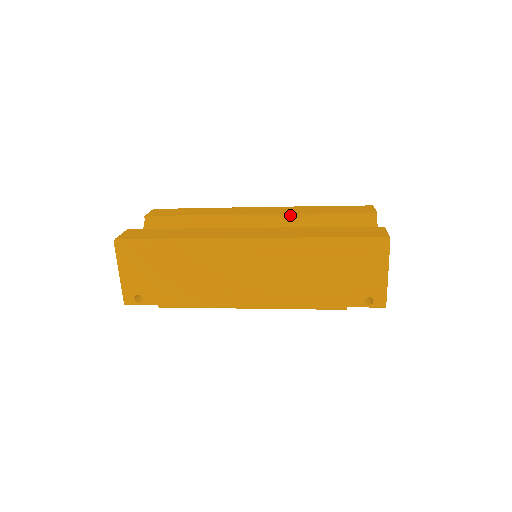
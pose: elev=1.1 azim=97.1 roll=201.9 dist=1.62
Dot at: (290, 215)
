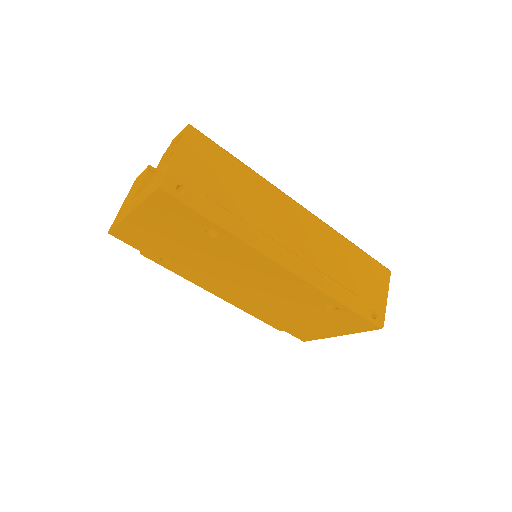
Dot at: occluded
